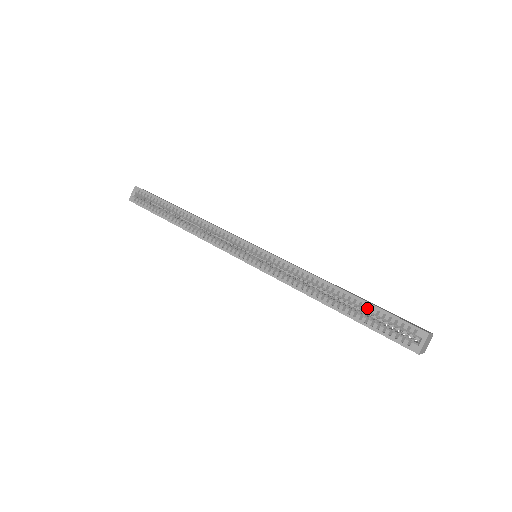
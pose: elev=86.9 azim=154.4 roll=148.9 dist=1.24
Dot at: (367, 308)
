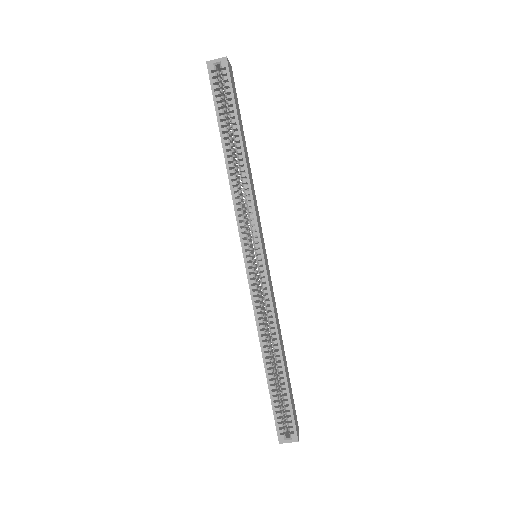
Dot at: (284, 390)
